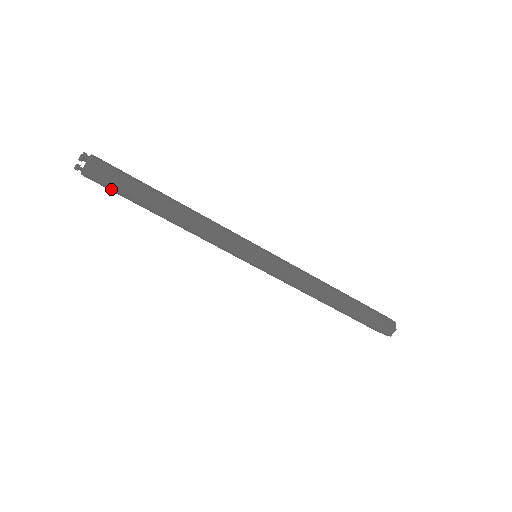
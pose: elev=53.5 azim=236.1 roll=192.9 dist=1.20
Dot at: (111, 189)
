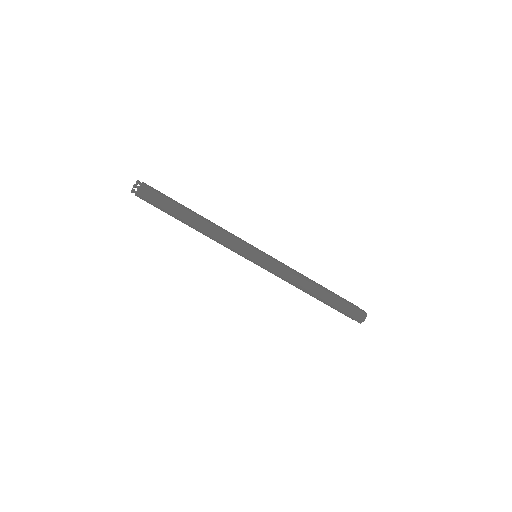
Dot at: (154, 206)
